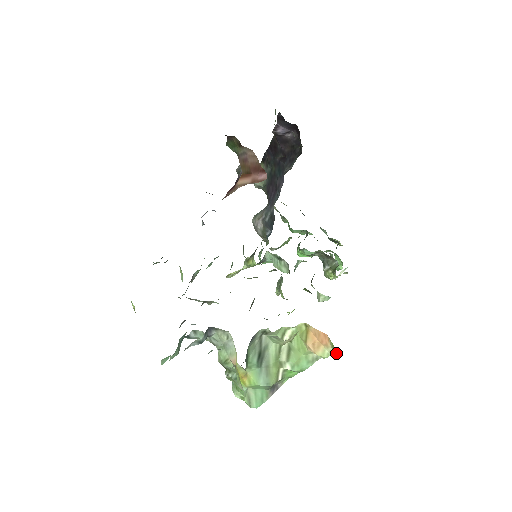
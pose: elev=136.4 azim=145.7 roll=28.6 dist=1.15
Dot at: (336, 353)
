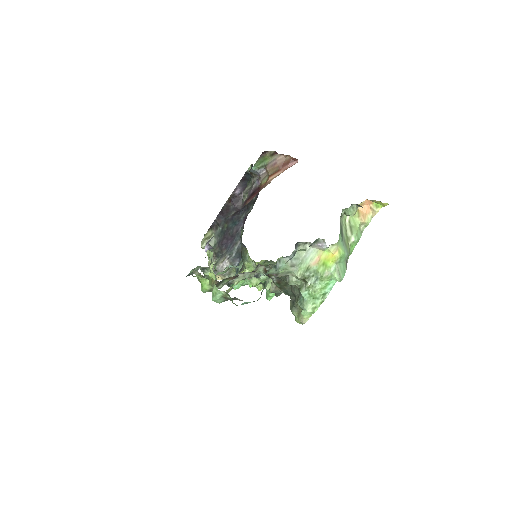
Dot at: (380, 205)
